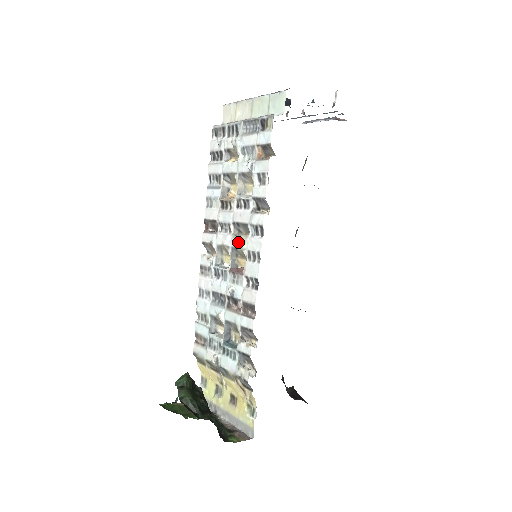
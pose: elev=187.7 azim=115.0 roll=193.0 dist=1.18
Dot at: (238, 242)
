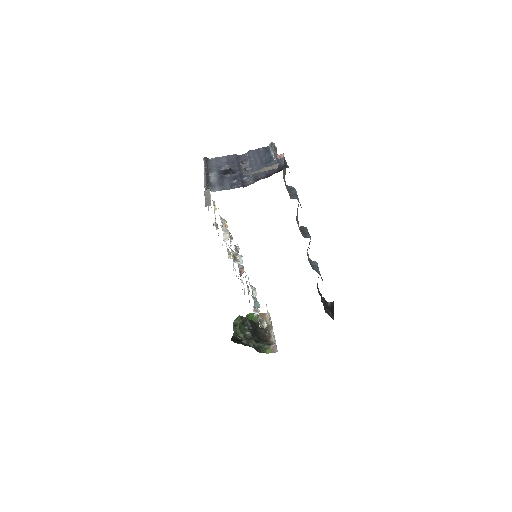
Dot at: occluded
